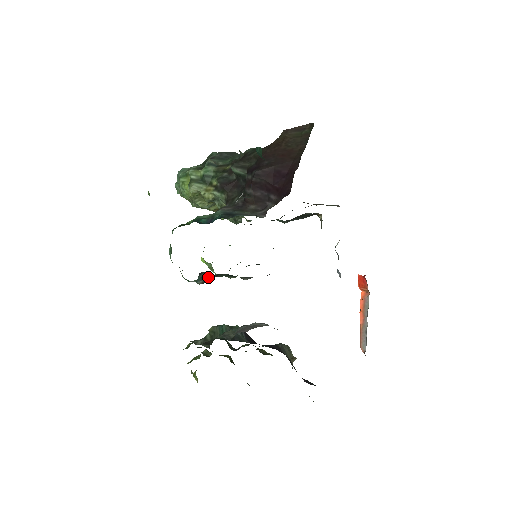
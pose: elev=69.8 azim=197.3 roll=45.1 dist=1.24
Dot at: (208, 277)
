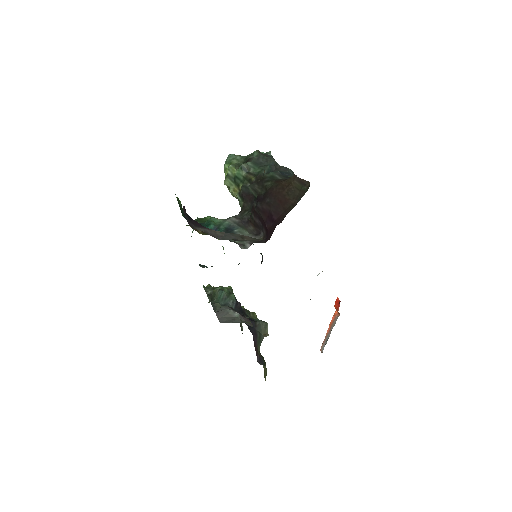
Dot at: (206, 267)
